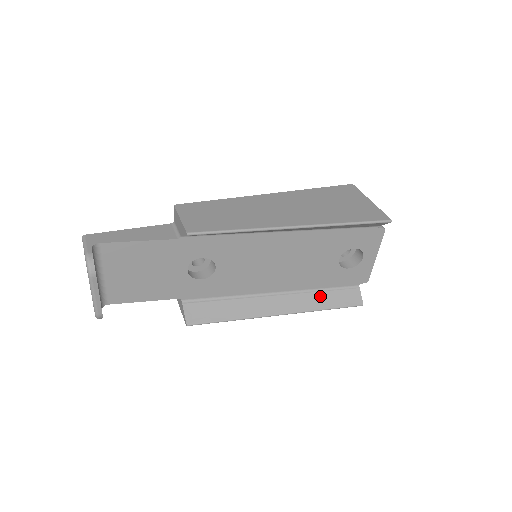
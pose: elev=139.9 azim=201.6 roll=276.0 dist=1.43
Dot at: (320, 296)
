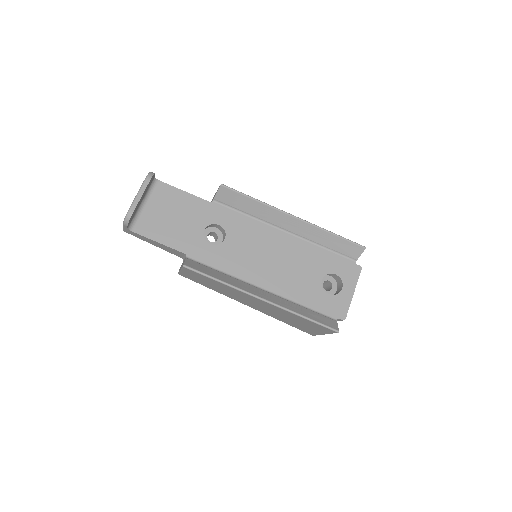
Dot at: (300, 308)
